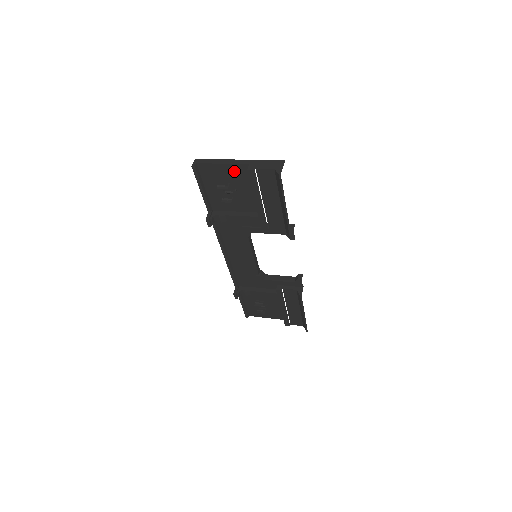
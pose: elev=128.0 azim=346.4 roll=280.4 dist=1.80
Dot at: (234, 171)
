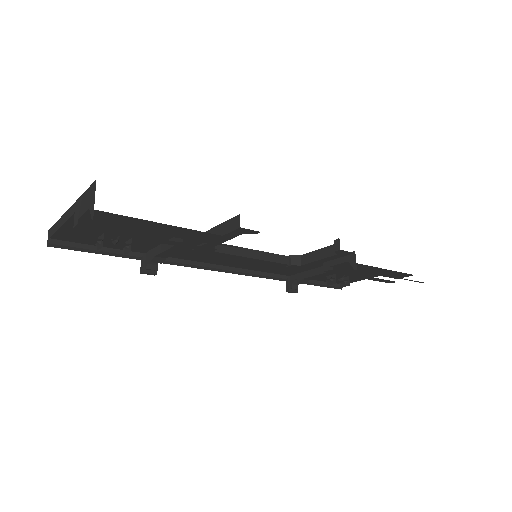
Dot at: (82, 224)
